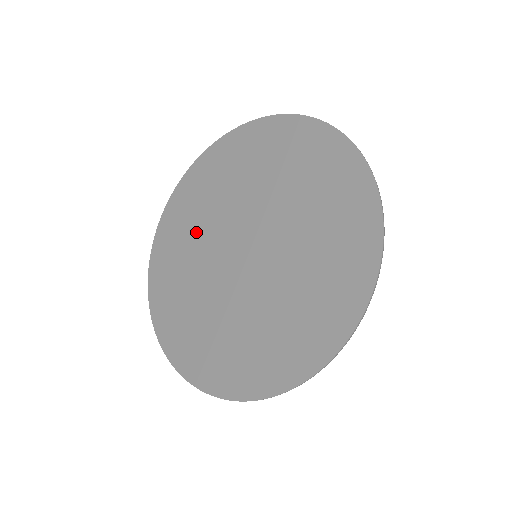
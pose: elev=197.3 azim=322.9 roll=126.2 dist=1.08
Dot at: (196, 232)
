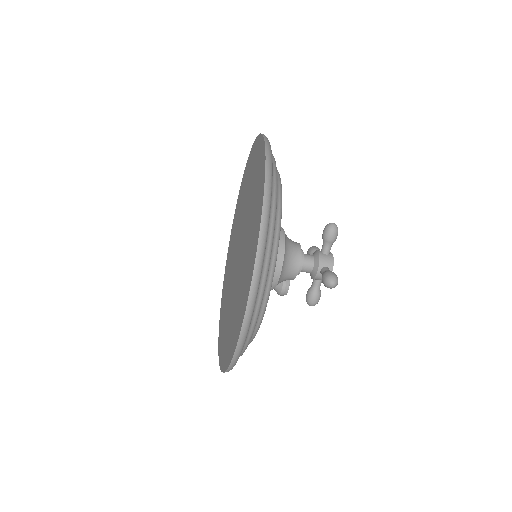
Dot at: (238, 219)
